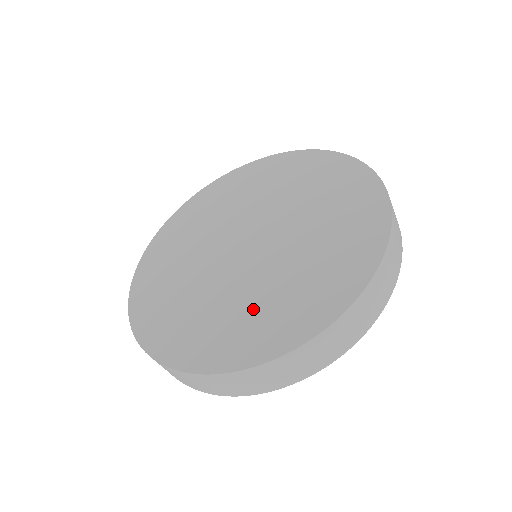
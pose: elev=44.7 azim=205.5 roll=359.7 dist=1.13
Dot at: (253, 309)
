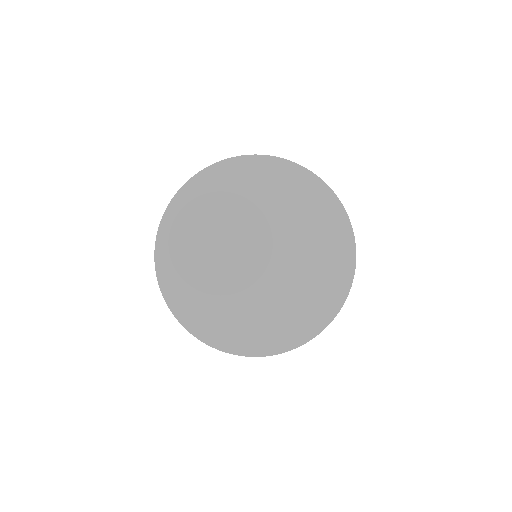
Dot at: (214, 300)
